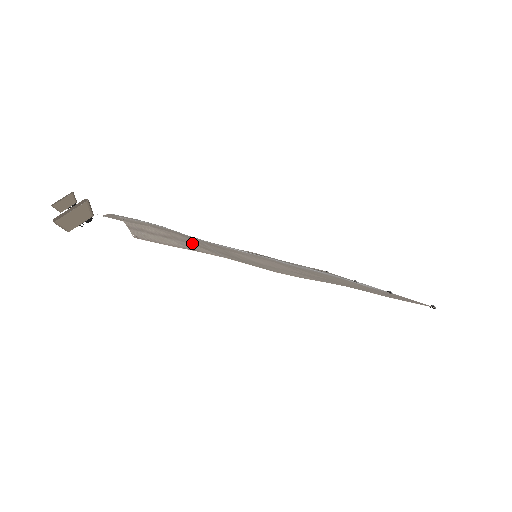
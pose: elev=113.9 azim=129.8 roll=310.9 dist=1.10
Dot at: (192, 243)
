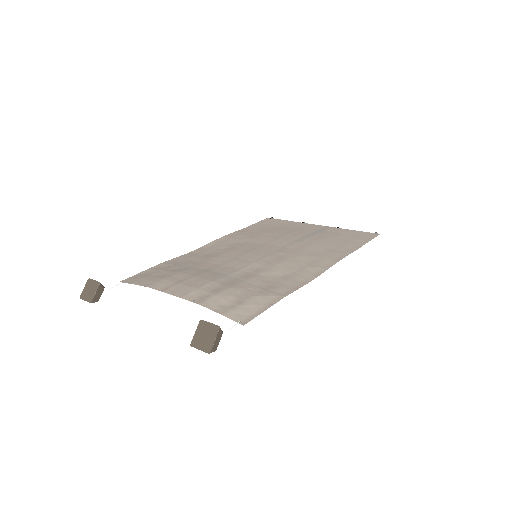
Dot at: (252, 294)
